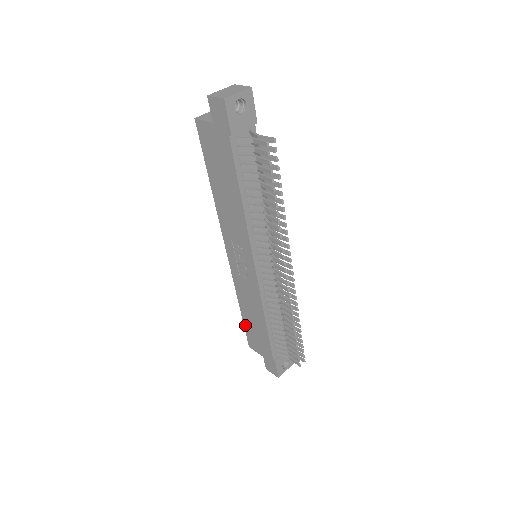
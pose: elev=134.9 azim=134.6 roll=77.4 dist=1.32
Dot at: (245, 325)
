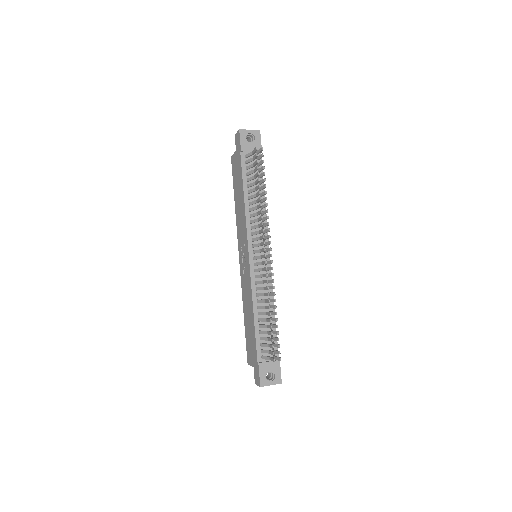
Dot at: (246, 335)
